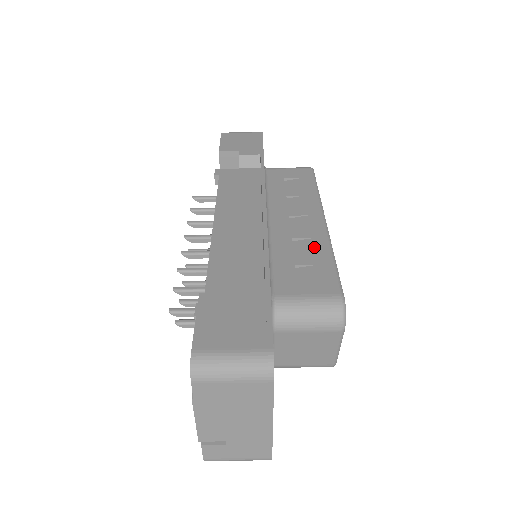
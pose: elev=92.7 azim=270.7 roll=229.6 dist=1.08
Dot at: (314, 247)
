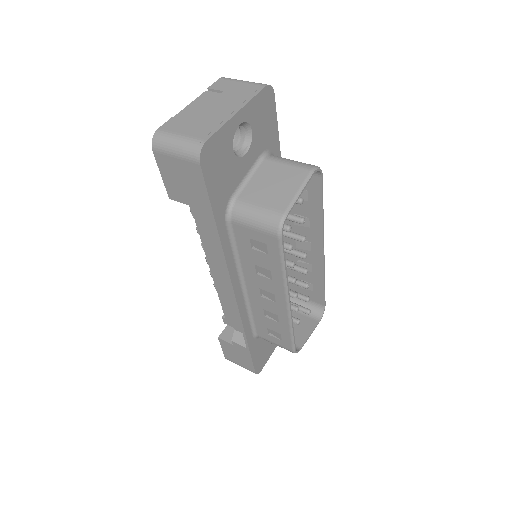
Dot at: (311, 216)
